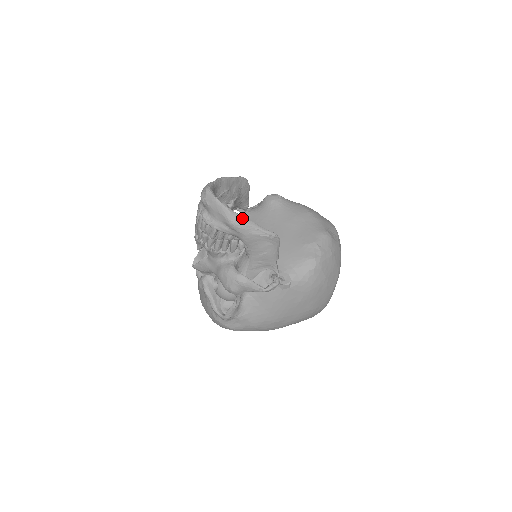
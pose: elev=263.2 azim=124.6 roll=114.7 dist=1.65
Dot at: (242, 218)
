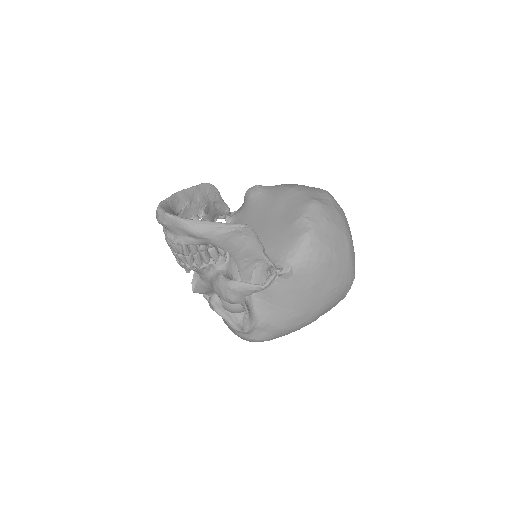
Dot at: (201, 223)
